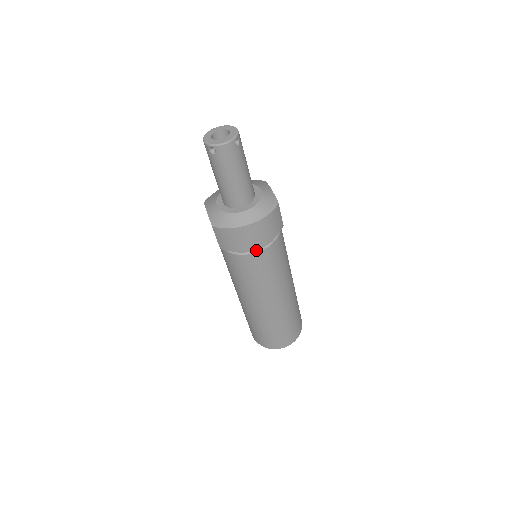
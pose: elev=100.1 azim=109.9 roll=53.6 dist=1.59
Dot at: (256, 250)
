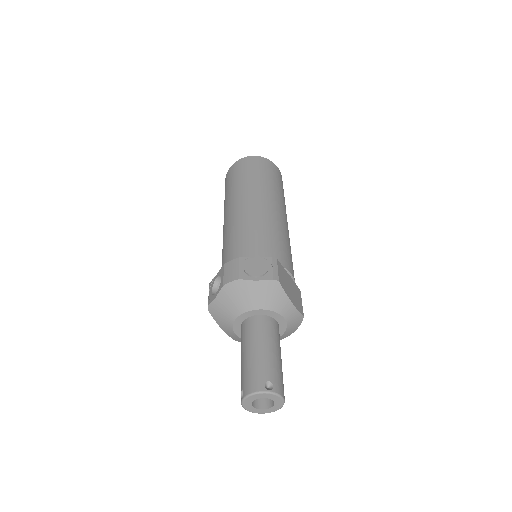
Dot at: occluded
